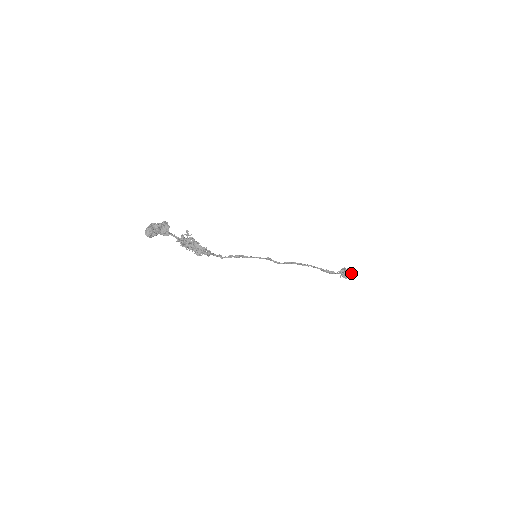
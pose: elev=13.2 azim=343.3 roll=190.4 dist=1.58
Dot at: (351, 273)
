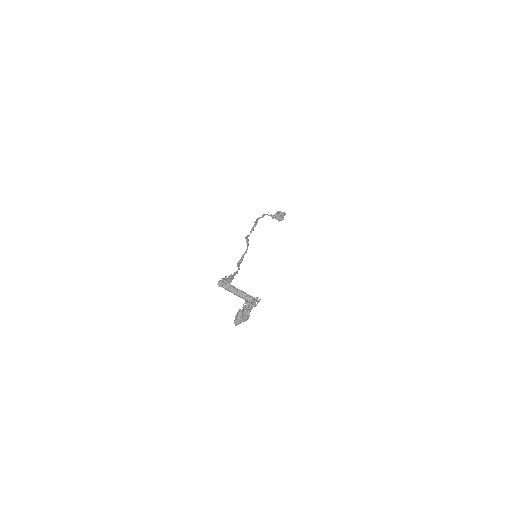
Dot at: occluded
